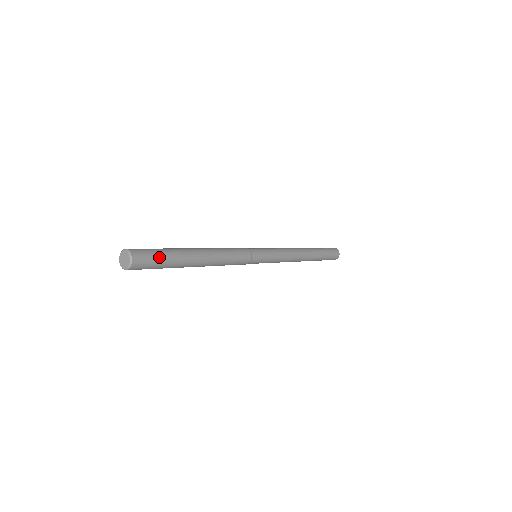
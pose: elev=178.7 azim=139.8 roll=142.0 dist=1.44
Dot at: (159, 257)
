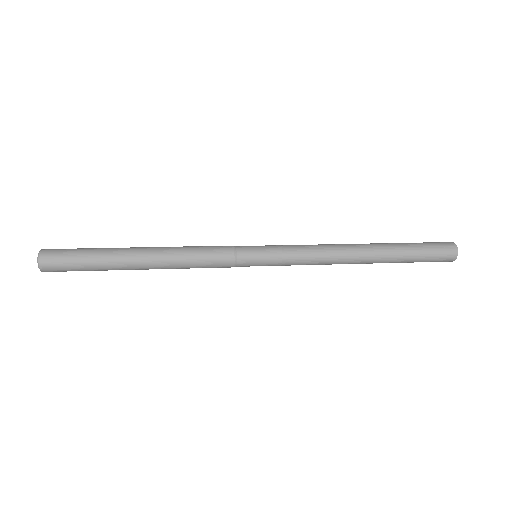
Dot at: (77, 252)
